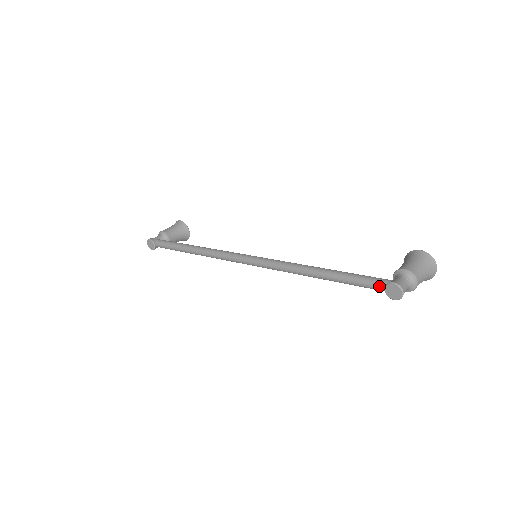
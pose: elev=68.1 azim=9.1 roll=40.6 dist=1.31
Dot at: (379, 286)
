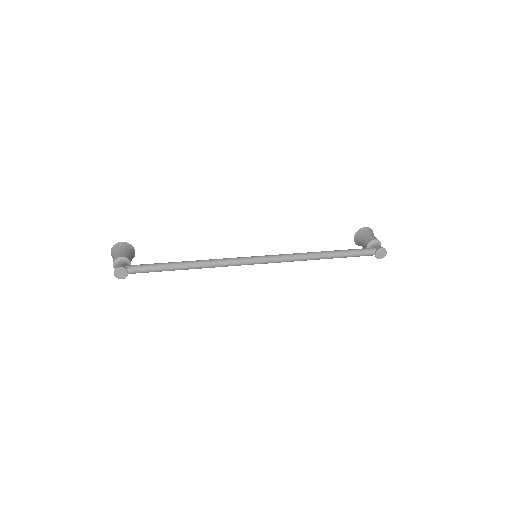
Dot at: (371, 253)
